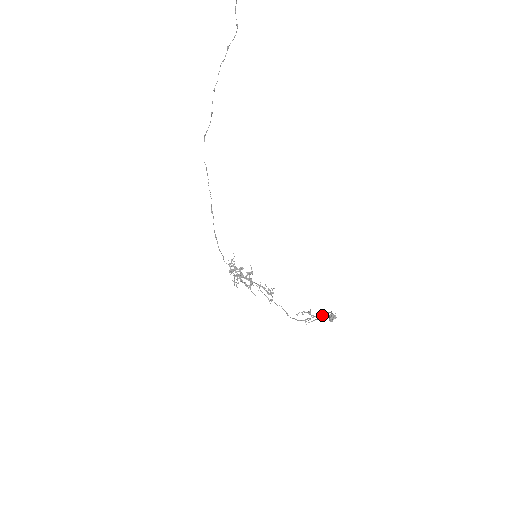
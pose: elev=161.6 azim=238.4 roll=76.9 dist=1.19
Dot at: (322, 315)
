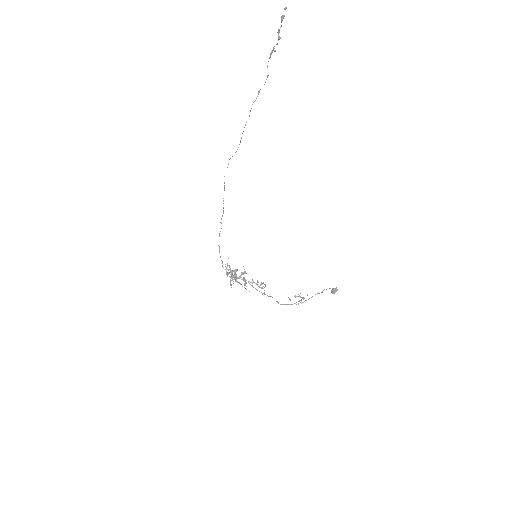
Dot at: (315, 294)
